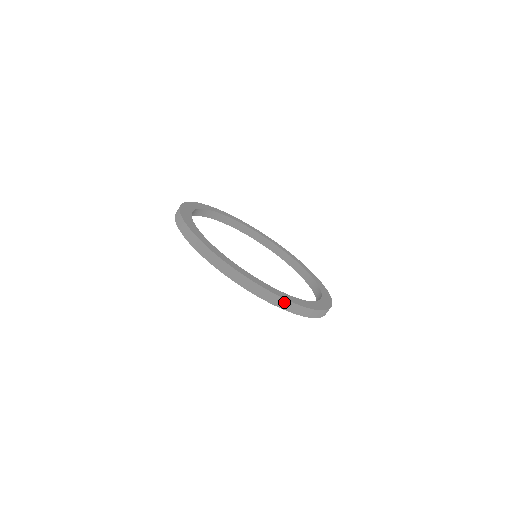
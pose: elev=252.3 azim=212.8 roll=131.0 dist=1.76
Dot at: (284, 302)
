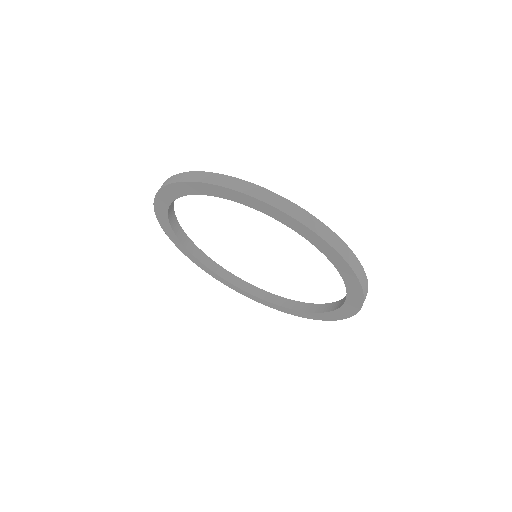
Dot at: (335, 238)
